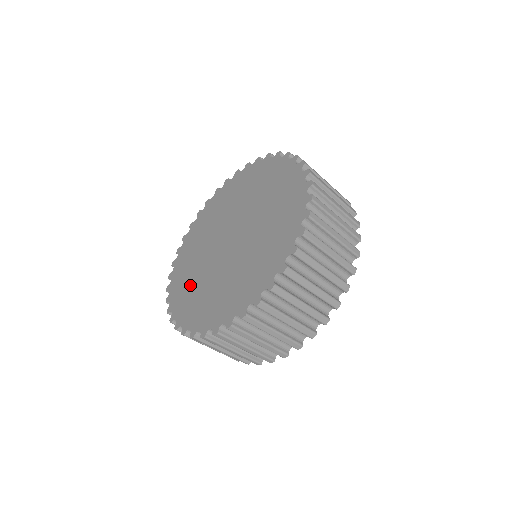
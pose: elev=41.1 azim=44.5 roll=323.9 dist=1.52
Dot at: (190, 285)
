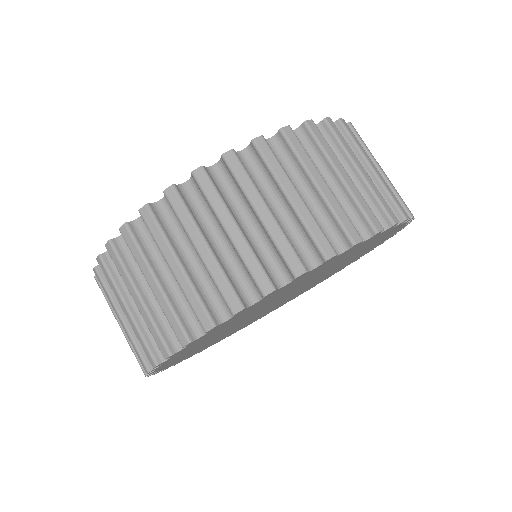
Dot at: occluded
